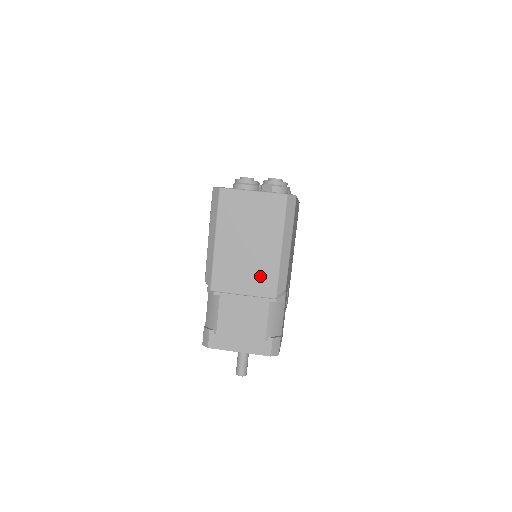
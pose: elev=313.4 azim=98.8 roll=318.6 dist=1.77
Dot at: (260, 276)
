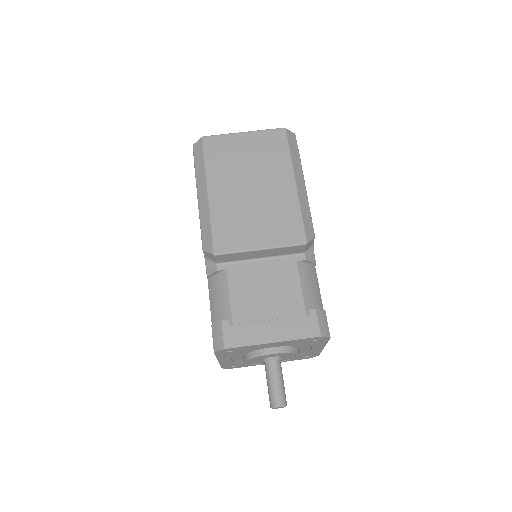
Dot at: (278, 220)
